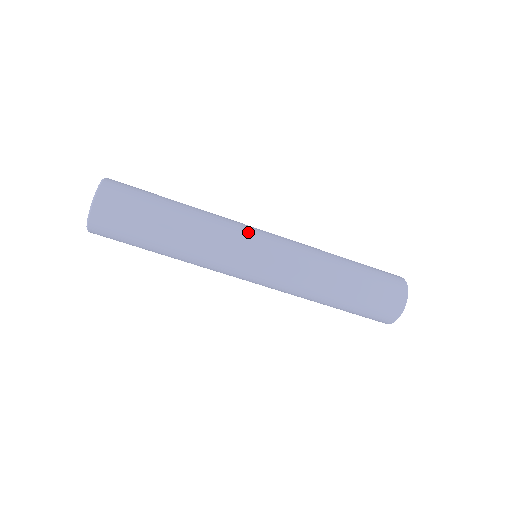
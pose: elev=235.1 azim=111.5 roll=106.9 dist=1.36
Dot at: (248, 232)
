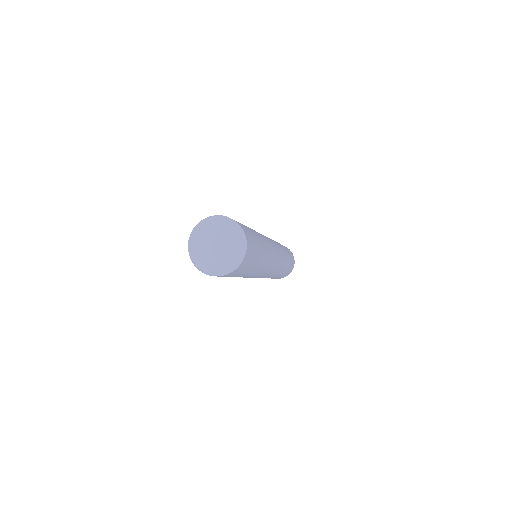
Dot at: occluded
